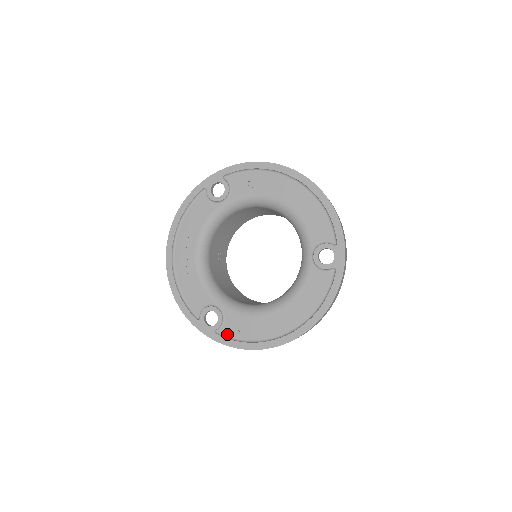
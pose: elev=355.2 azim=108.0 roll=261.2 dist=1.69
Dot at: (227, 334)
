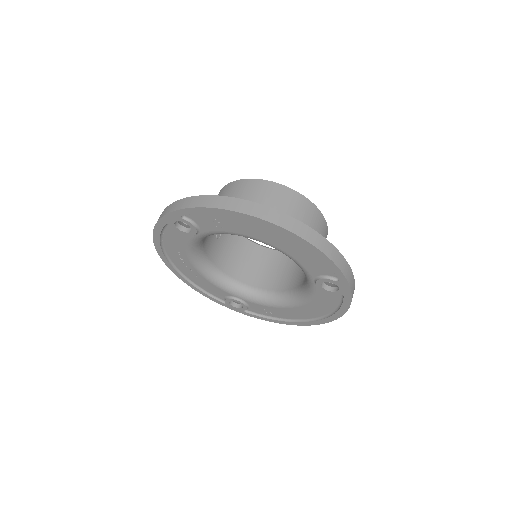
Dot at: (255, 312)
